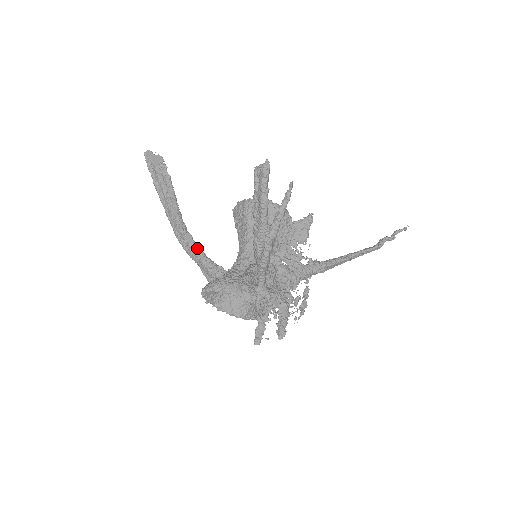
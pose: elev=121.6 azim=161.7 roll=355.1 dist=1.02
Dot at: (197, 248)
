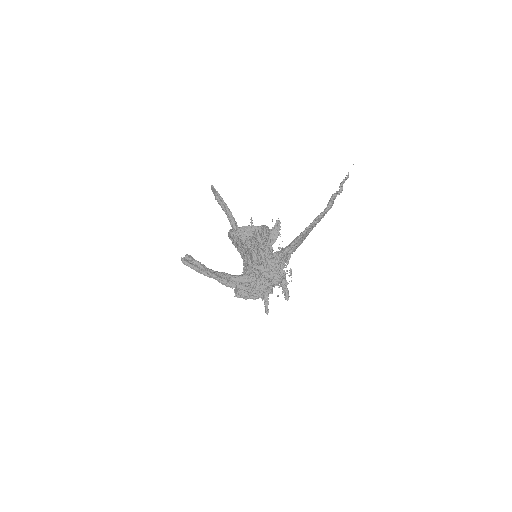
Dot at: occluded
